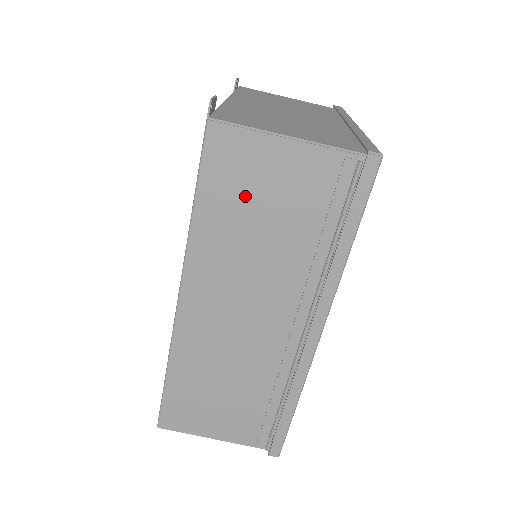
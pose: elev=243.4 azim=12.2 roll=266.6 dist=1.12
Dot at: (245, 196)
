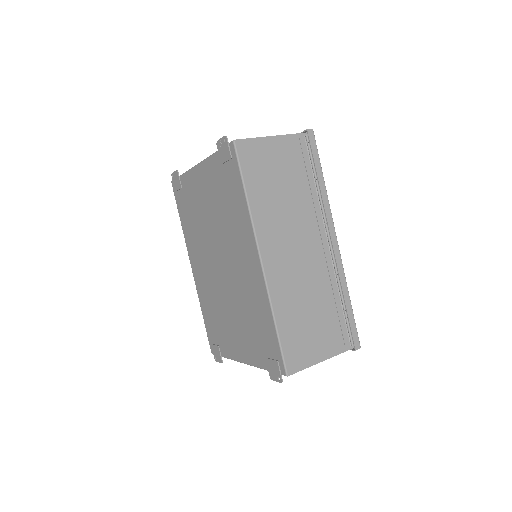
Dot at: (267, 175)
